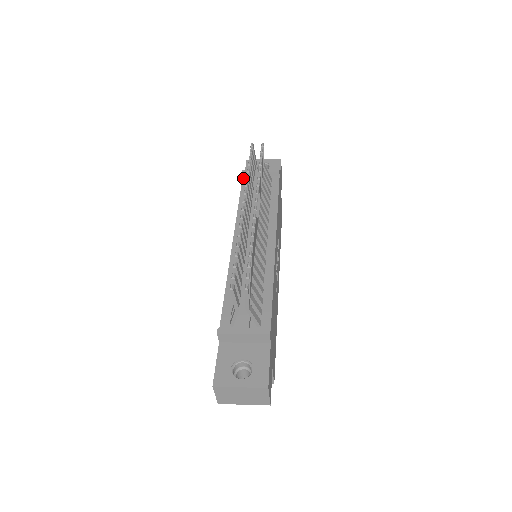
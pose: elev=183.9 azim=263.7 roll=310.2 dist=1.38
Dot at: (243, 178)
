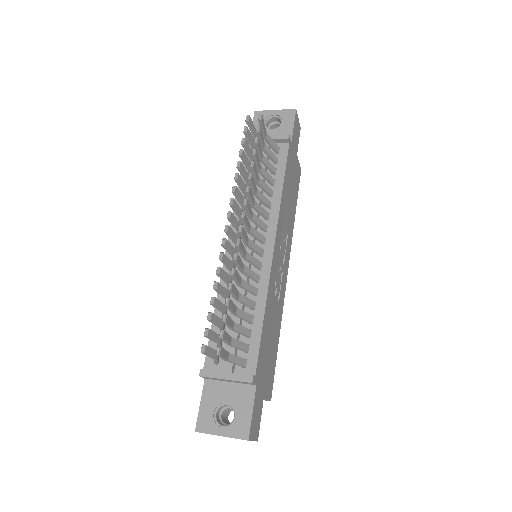
Dot at: occluded
